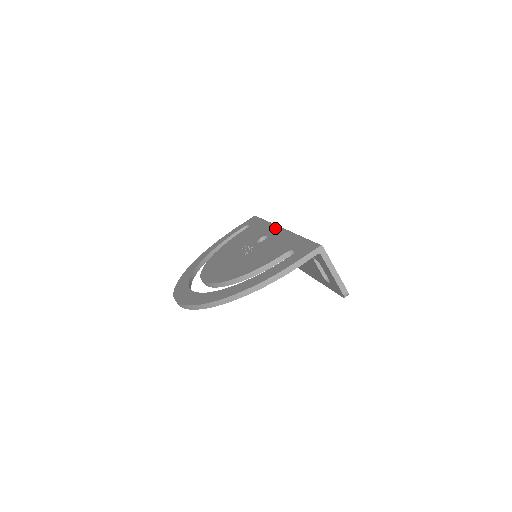
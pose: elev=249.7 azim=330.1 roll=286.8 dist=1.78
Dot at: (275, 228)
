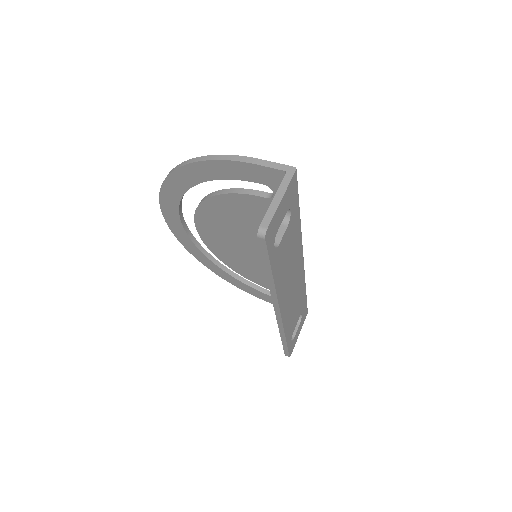
Dot at: occluded
